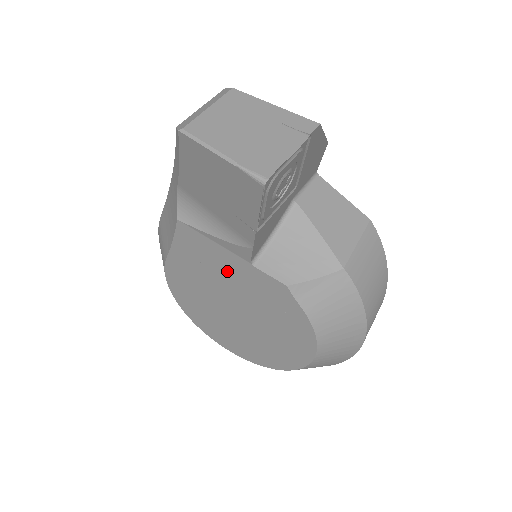
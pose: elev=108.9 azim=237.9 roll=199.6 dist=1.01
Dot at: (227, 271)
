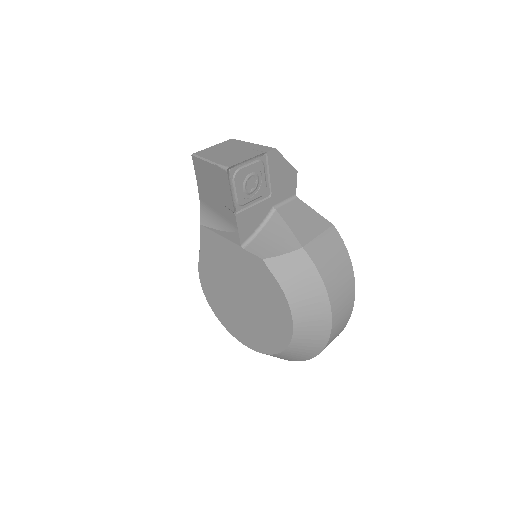
Dot at: (231, 260)
